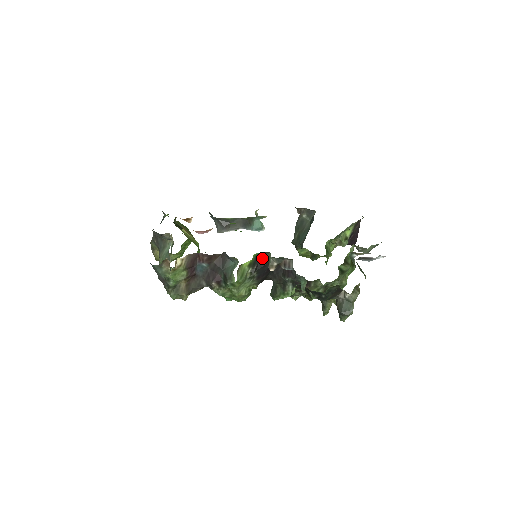
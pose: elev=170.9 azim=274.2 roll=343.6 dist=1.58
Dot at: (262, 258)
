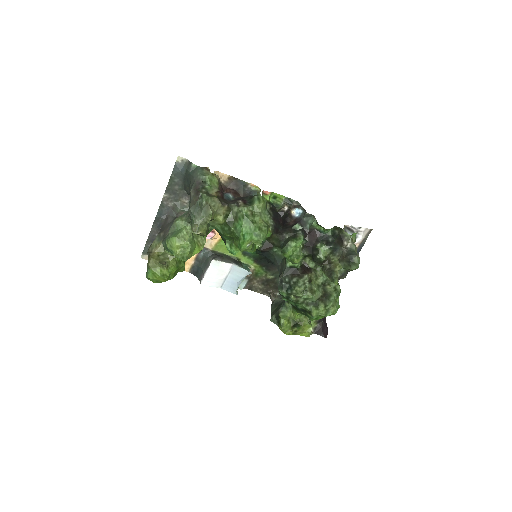
Dot at: (274, 209)
